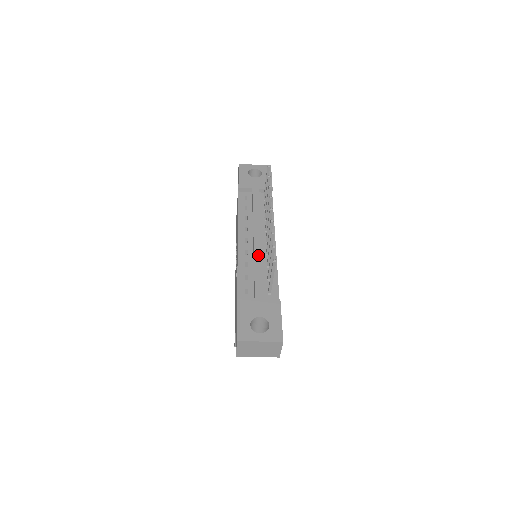
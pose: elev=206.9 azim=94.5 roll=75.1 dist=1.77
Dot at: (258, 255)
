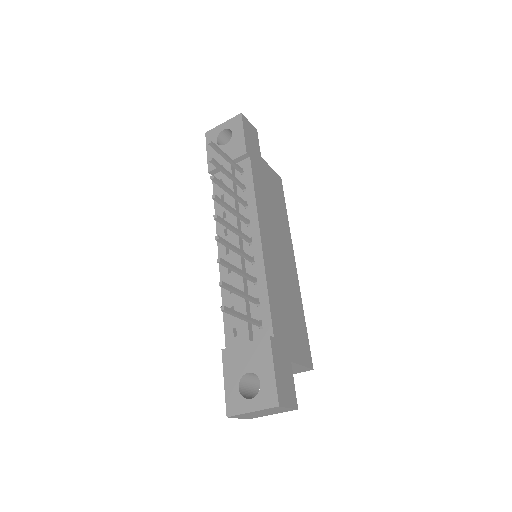
Dot at: occluded
